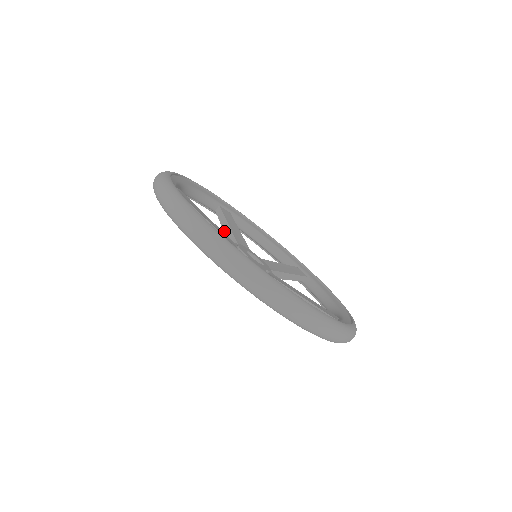
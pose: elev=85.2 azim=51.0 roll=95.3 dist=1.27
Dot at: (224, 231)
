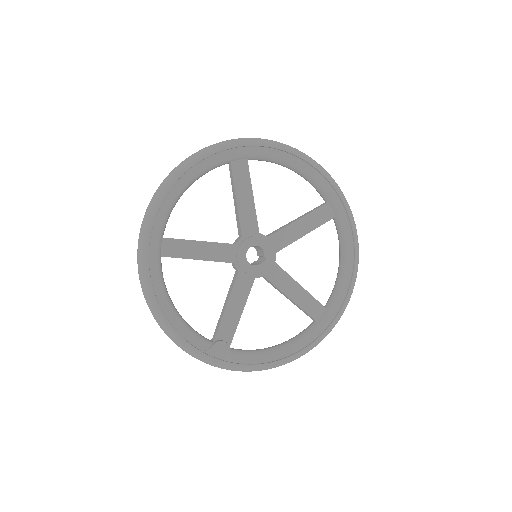
Dot at: (234, 205)
